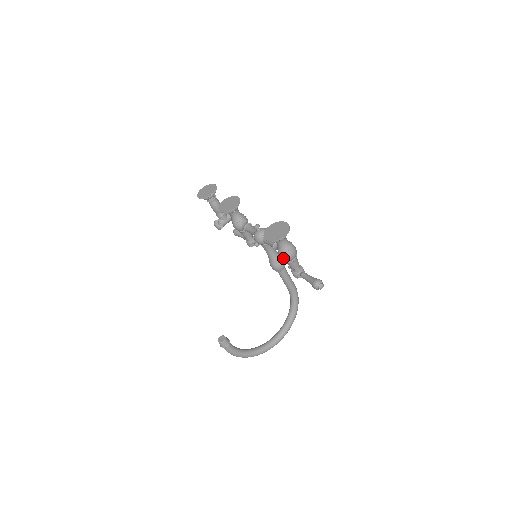
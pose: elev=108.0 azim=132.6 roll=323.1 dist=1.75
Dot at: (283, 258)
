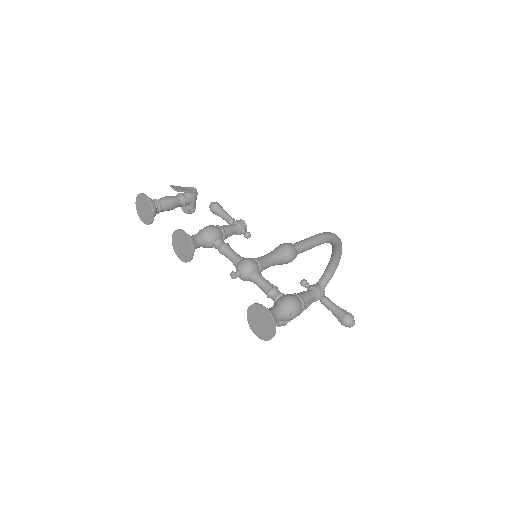
Dot at: occluded
